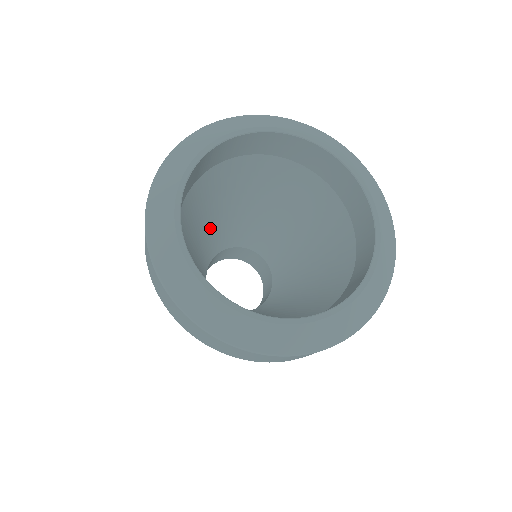
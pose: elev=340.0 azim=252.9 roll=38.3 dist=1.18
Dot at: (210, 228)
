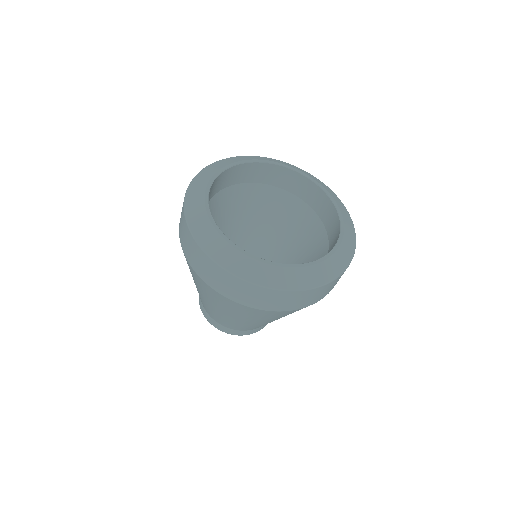
Dot at: occluded
